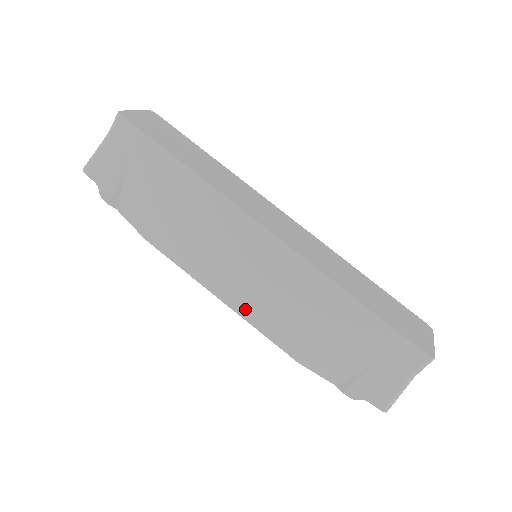
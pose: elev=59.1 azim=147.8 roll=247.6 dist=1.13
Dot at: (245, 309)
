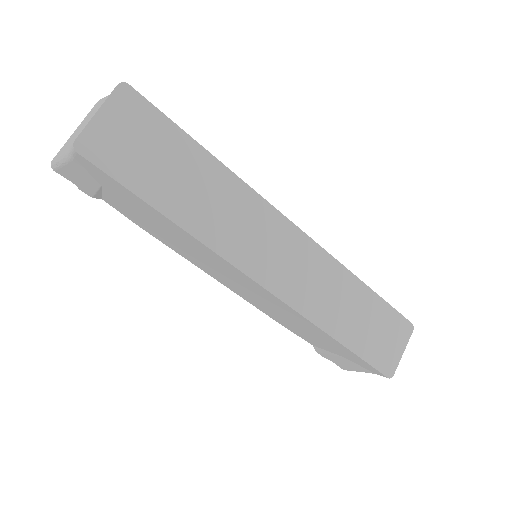
Dot at: (241, 295)
